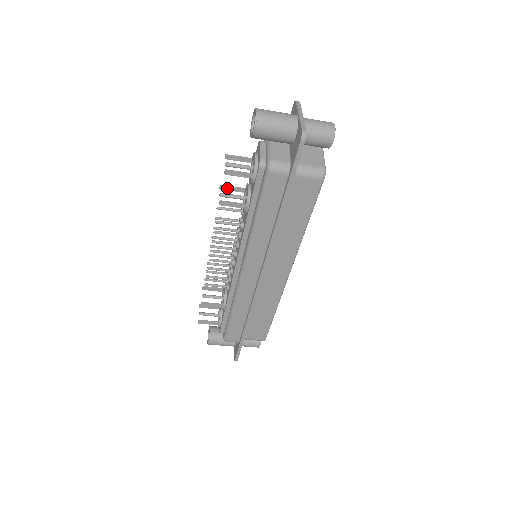
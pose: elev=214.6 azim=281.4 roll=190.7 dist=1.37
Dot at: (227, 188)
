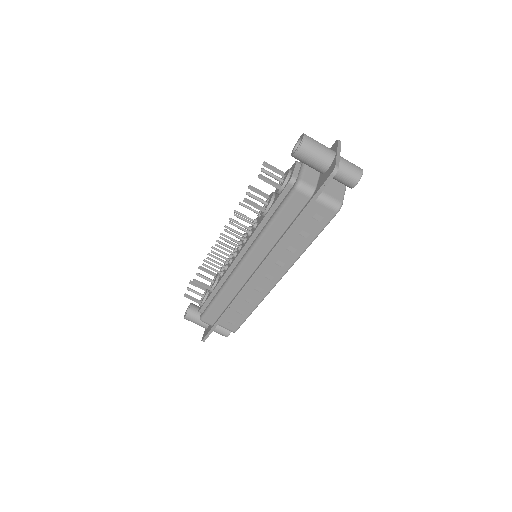
Dot at: (254, 190)
